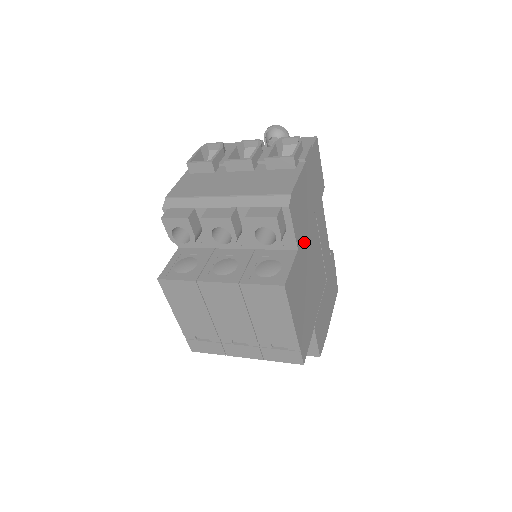
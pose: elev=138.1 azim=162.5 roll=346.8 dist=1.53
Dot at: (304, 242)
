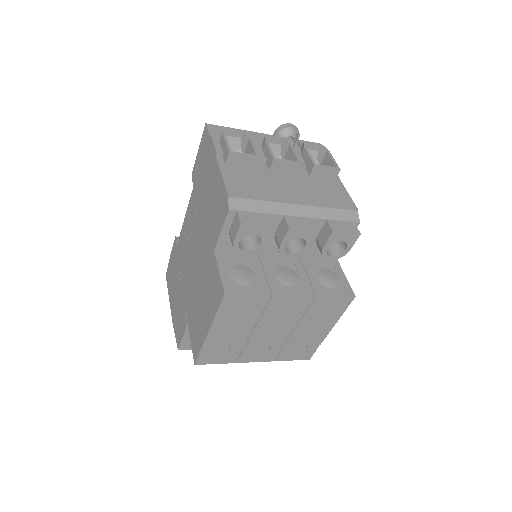
Dot at: occluded
